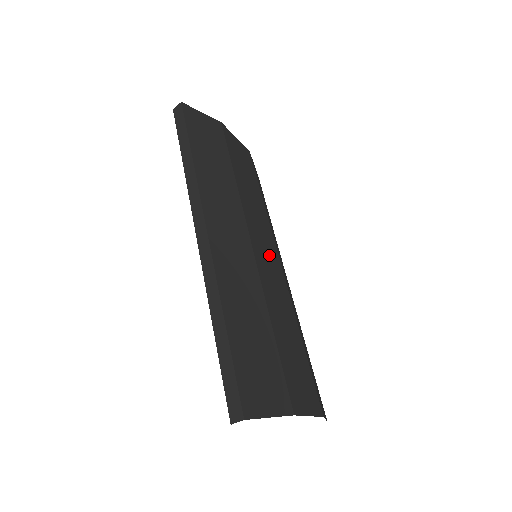
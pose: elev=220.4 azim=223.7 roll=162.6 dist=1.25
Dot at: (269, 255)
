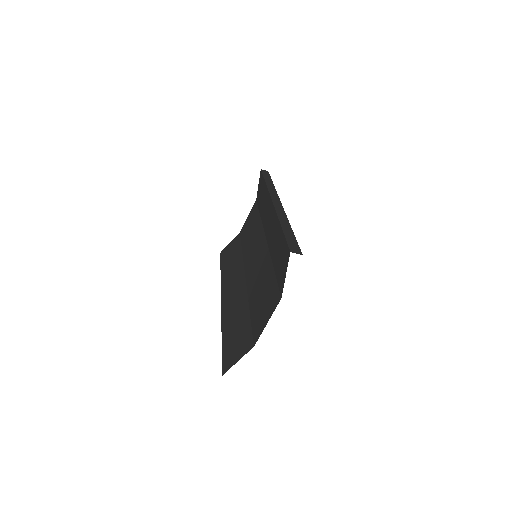
Dot at: occluded
